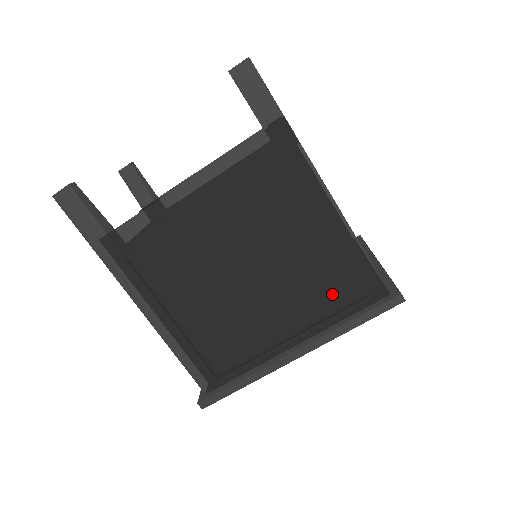
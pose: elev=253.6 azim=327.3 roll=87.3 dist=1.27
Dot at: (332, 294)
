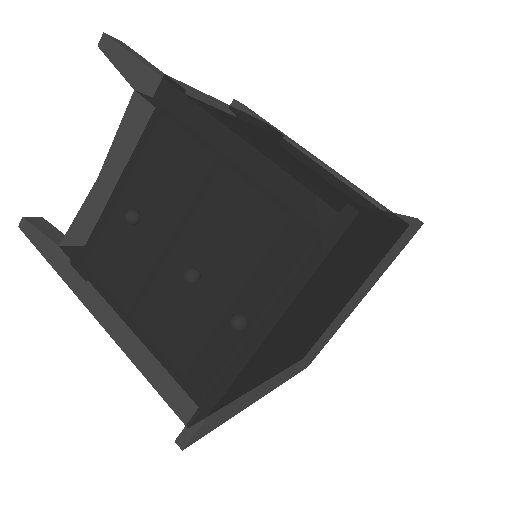
Dot at: (374, 208)
